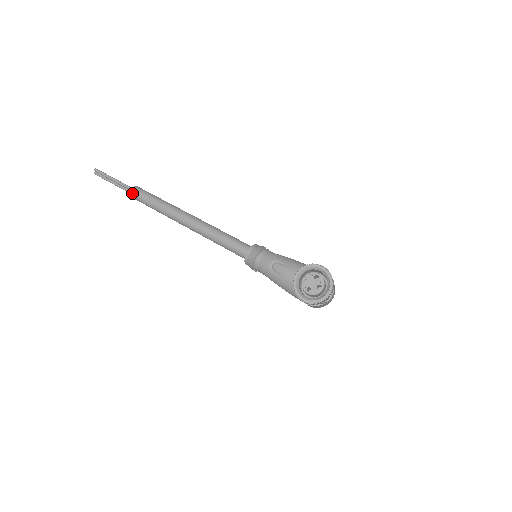
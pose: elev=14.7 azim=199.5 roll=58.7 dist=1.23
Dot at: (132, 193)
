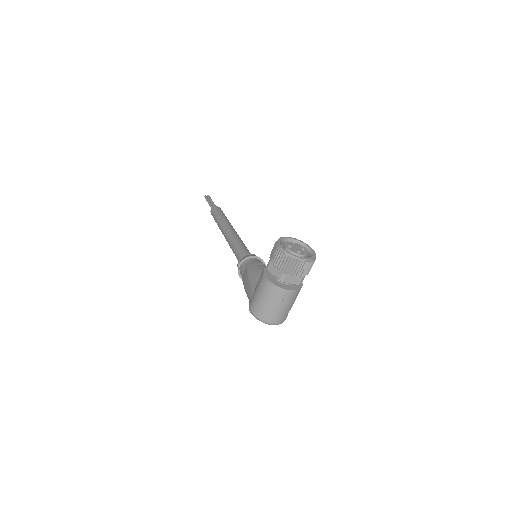
Dot at: (216, 207)
